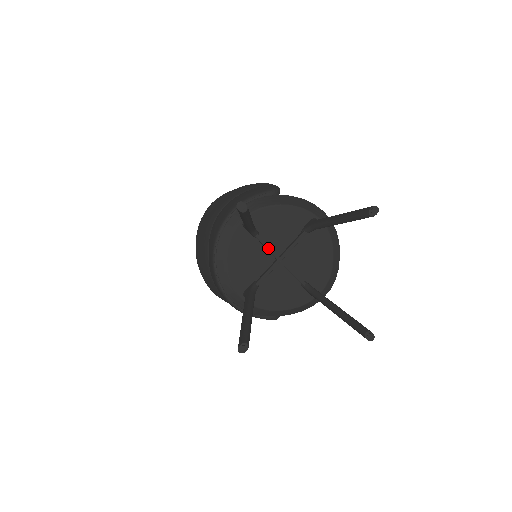
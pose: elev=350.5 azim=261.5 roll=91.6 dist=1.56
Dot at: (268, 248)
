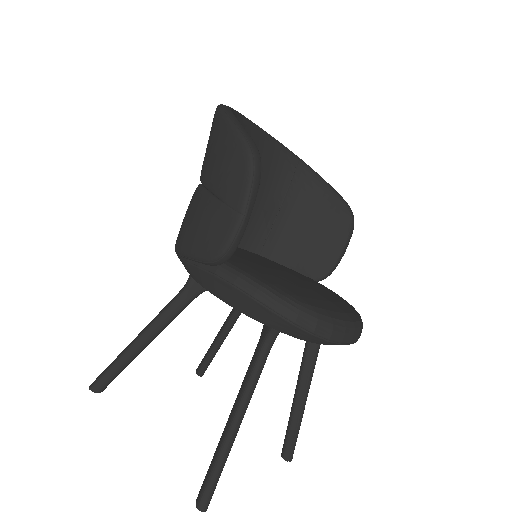
Dot at: occluded
